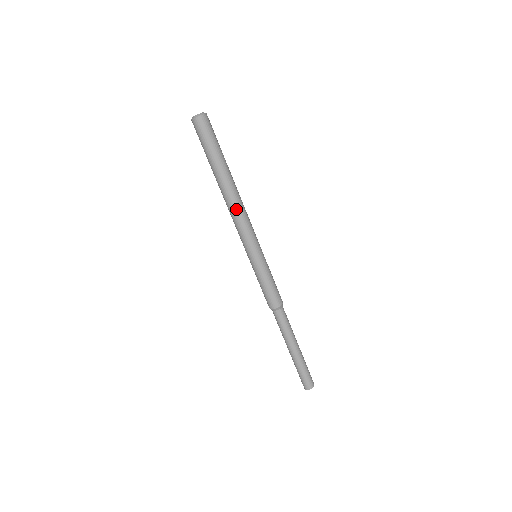
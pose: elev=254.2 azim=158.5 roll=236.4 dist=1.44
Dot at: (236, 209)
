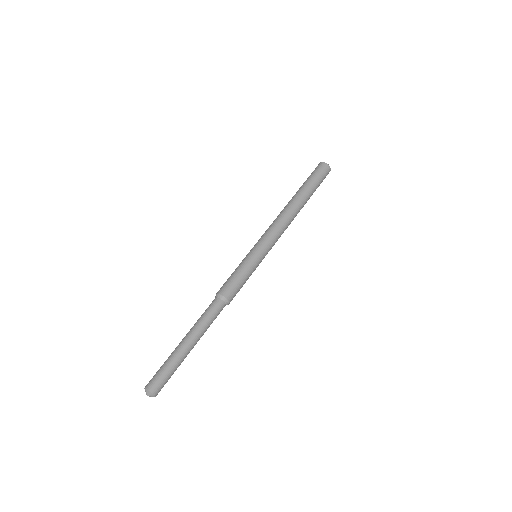
Dot at: (283, 216)
